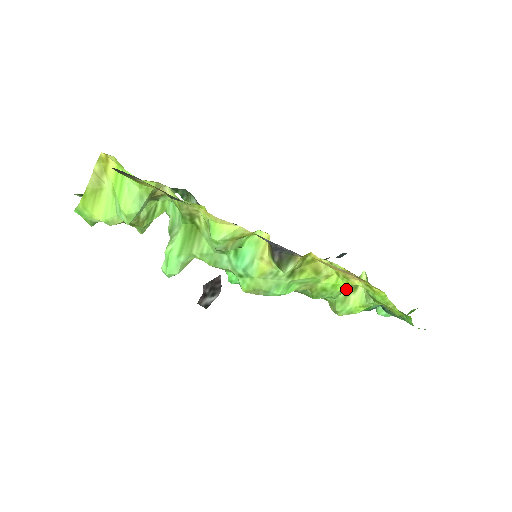
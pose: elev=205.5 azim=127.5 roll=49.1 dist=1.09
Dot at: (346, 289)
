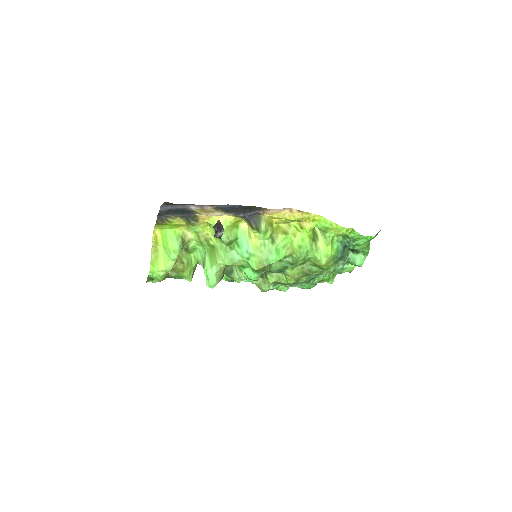
Dot at: (313, 242)
